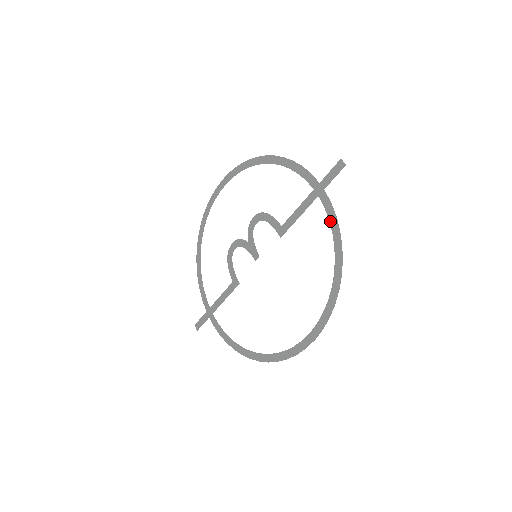
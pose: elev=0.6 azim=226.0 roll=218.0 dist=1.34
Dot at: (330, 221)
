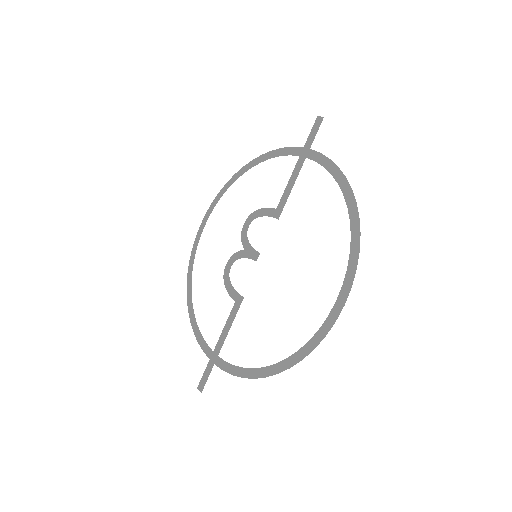
Dot at: (325, 167)
